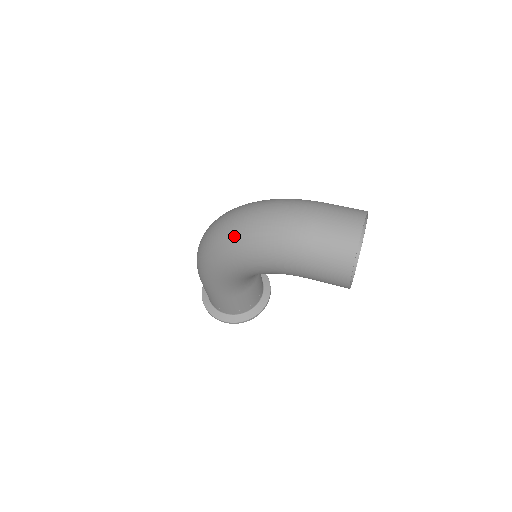
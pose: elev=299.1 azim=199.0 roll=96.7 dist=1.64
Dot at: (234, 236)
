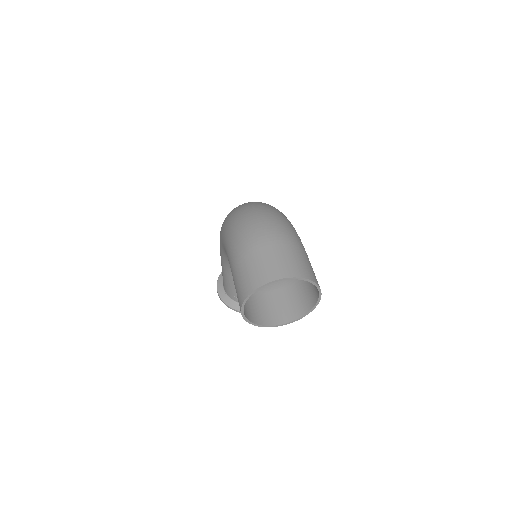
Dot at: (235, 212)
